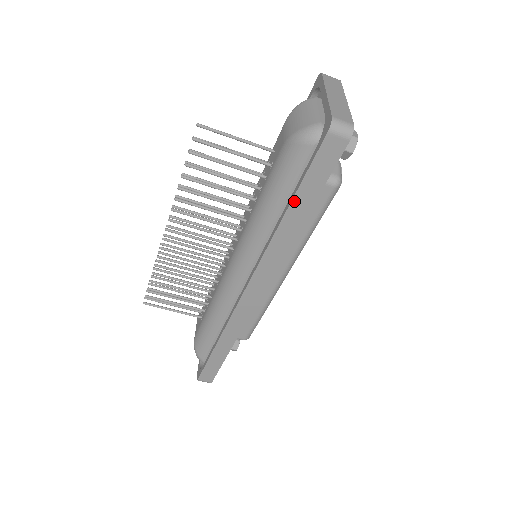
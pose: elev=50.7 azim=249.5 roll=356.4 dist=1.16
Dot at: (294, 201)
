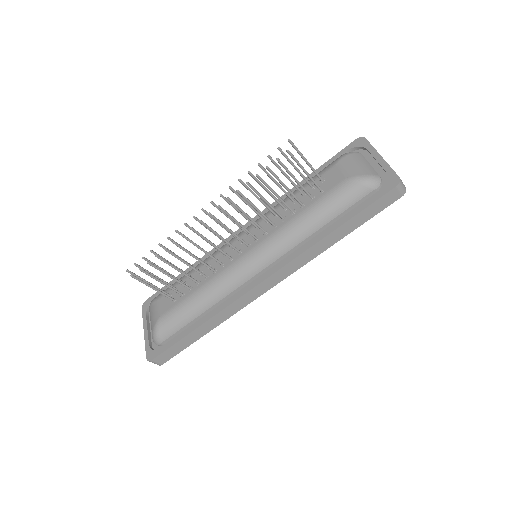
Dot at: (345, 224)
